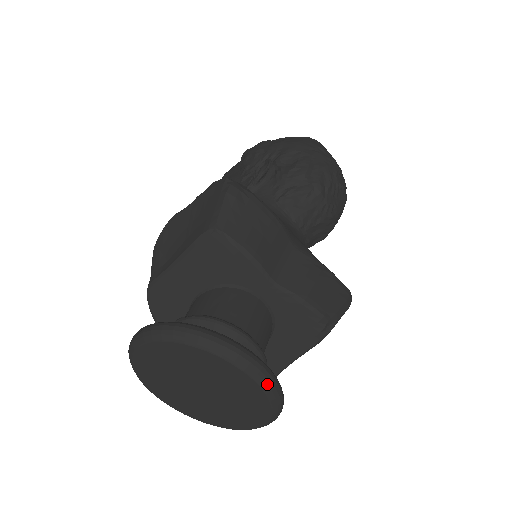
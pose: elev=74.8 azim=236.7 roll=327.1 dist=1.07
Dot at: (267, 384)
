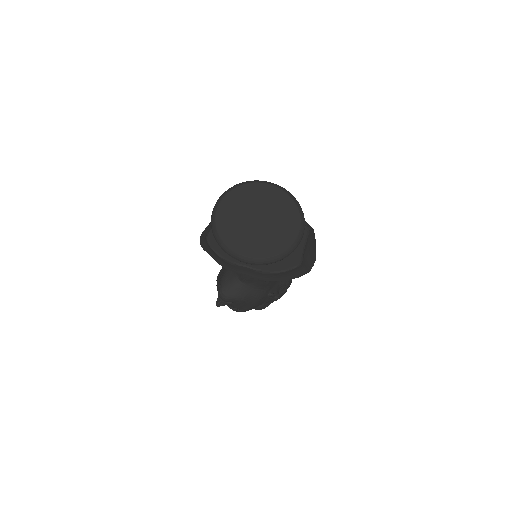
Dot at: (284, 189)
